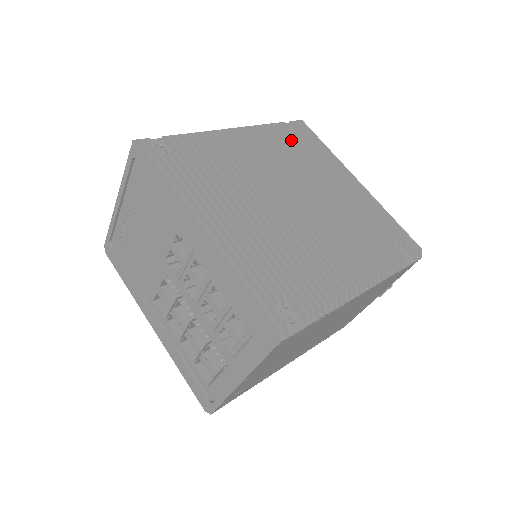
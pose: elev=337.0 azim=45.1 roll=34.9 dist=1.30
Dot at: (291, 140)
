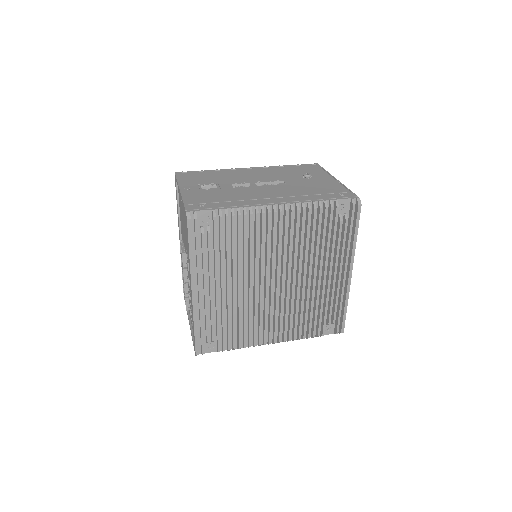
Dot at: occluded
